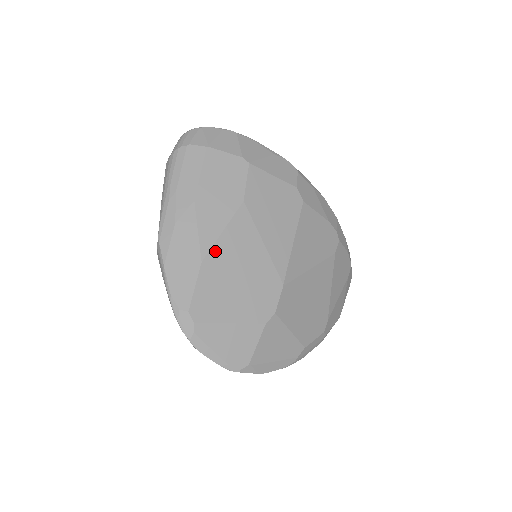
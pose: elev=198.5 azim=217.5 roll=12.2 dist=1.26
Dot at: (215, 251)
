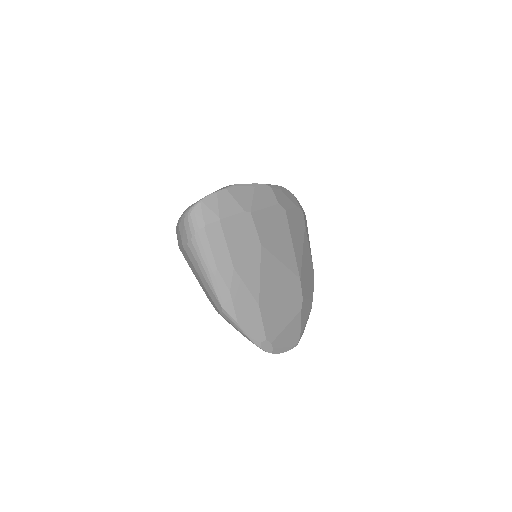
Dot at: (262, 292)
